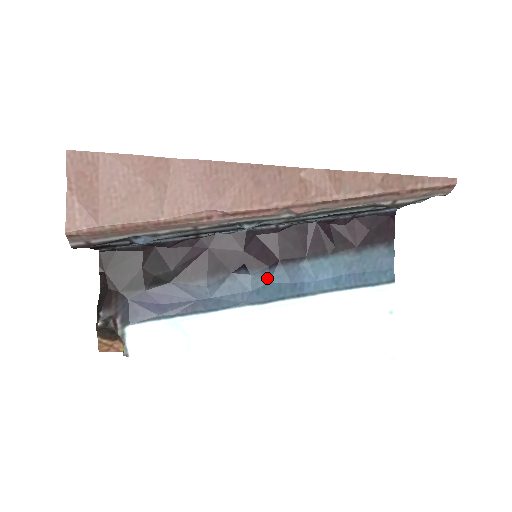
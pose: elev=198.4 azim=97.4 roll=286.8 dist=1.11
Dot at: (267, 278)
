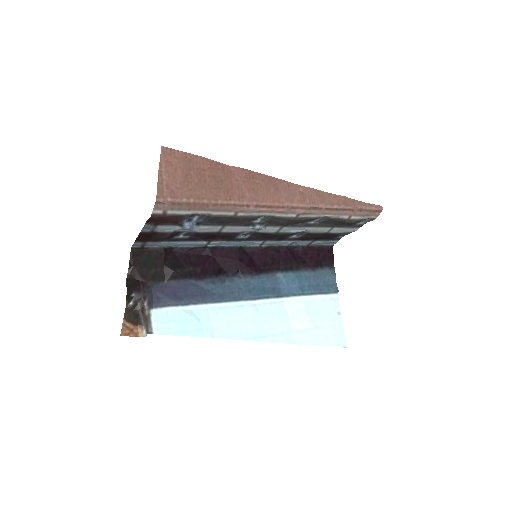
Dot at: (255, 282)
